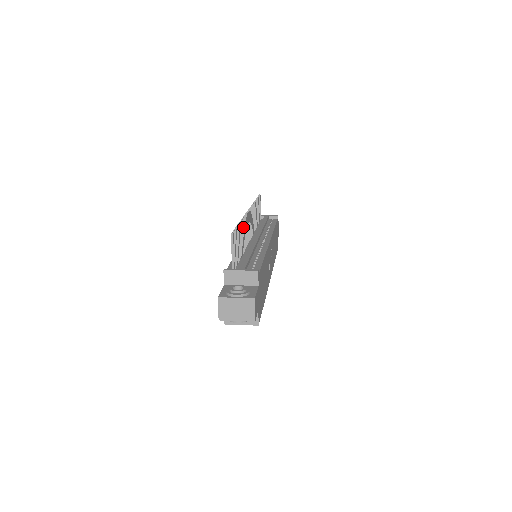
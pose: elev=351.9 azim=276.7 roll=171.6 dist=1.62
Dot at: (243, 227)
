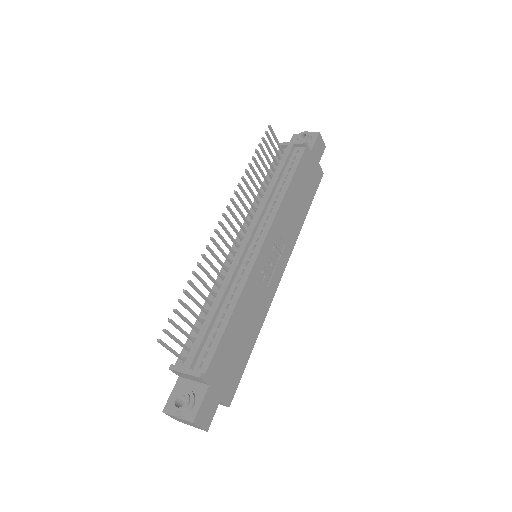
Dot at: (203, 271)
